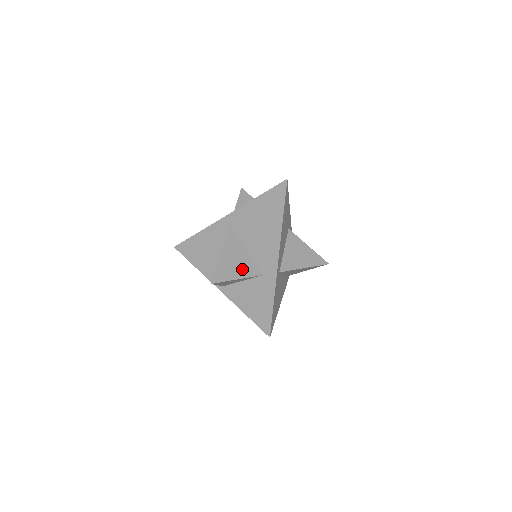
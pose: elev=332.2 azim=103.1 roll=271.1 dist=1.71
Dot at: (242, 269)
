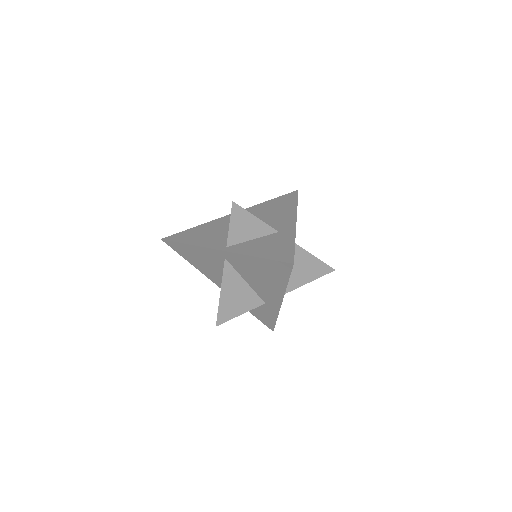
Dot at: (244, 304)
